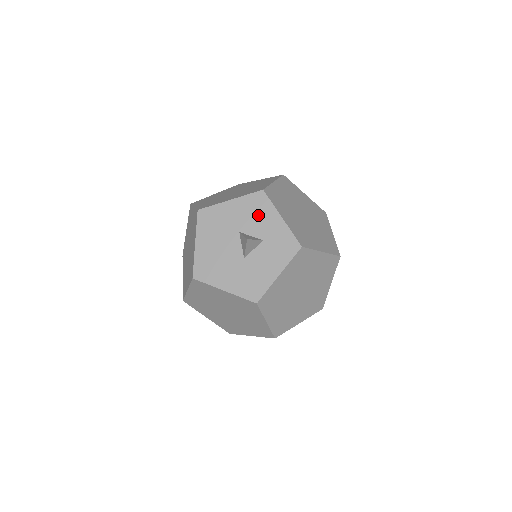
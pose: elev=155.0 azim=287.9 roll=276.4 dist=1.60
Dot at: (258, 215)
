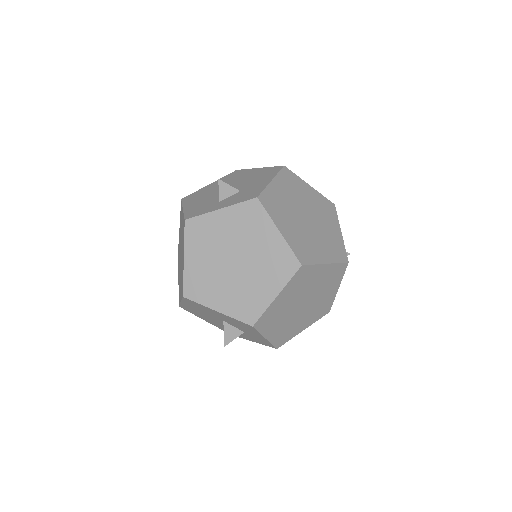
Dot at: (243, 327)
